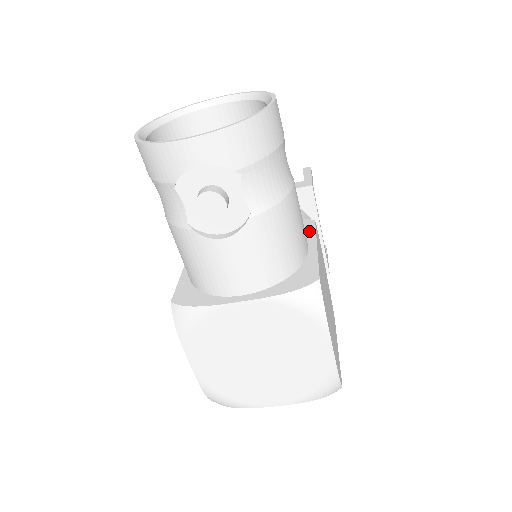
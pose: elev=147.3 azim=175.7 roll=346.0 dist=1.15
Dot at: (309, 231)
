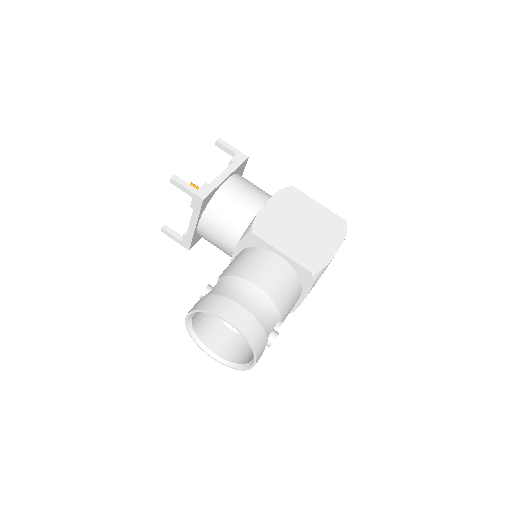
Dot at: (263, 244)
